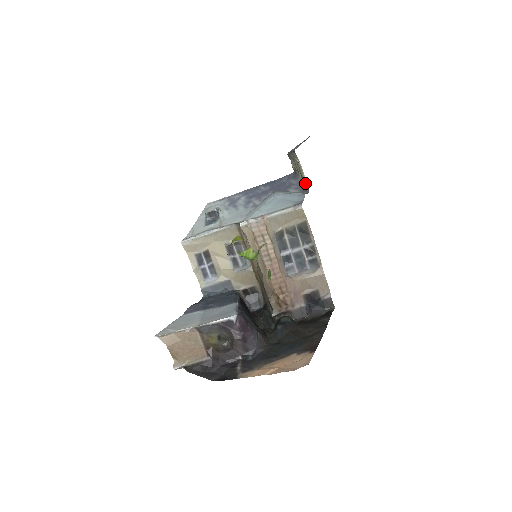
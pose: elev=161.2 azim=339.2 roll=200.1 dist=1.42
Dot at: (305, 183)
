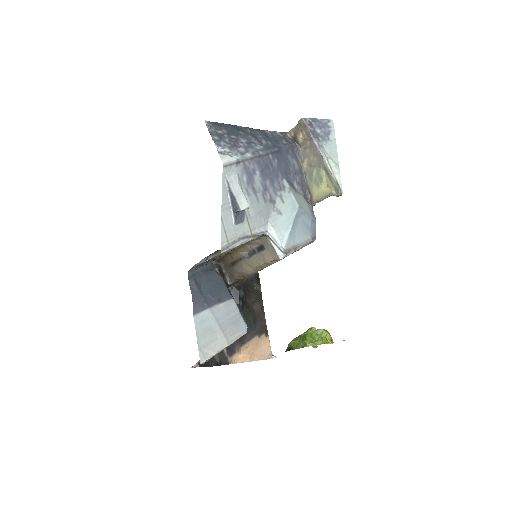
Dot at: (317, 202)
